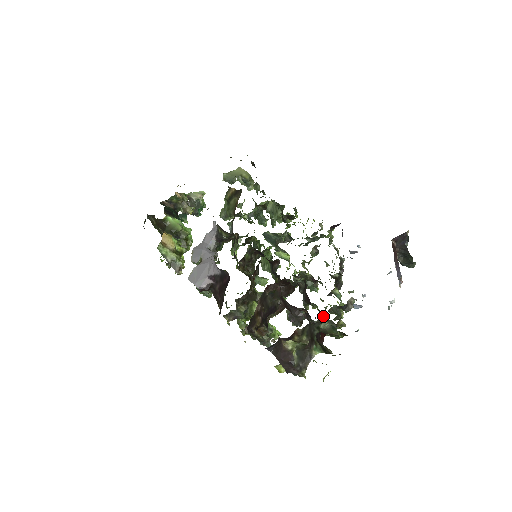
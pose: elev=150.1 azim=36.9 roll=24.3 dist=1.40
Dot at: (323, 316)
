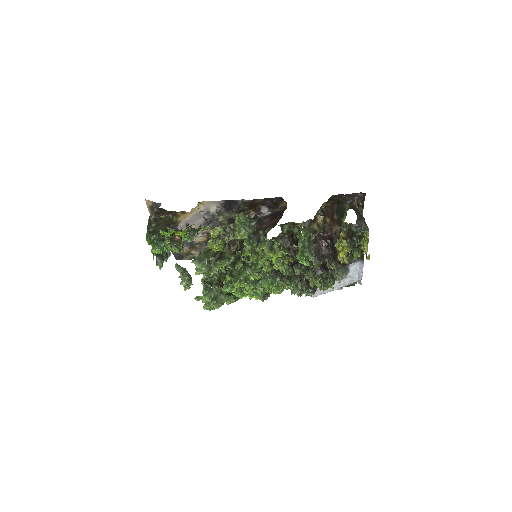
Dot at: occluded
